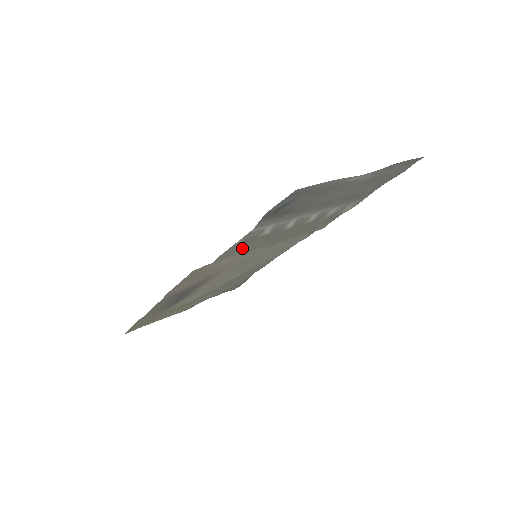
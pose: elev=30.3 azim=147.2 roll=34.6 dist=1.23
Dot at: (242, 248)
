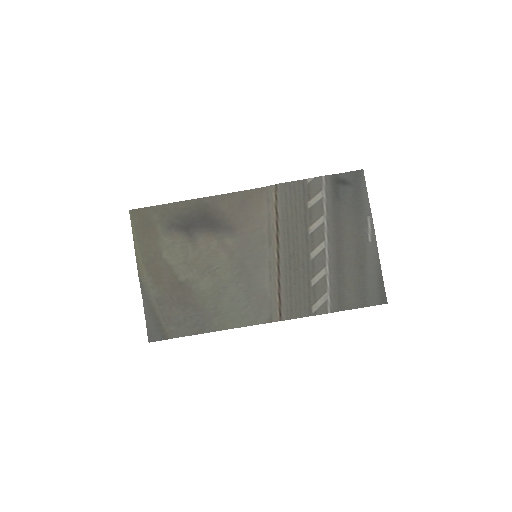
Dot at: (291, 202)
